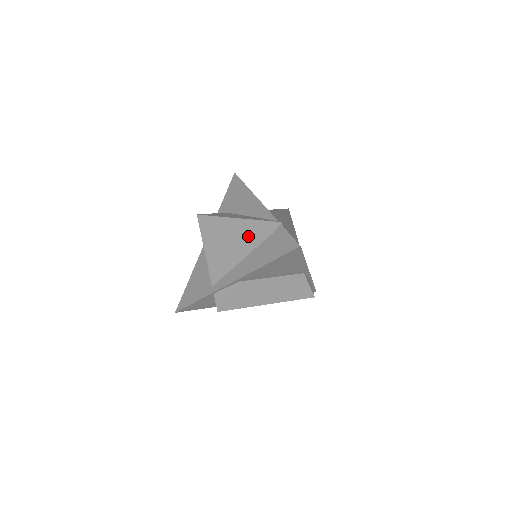
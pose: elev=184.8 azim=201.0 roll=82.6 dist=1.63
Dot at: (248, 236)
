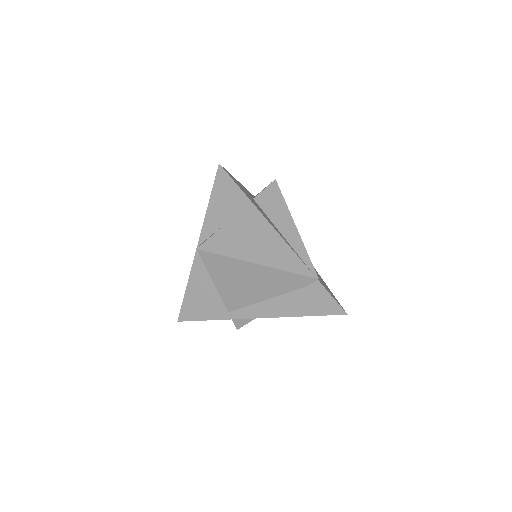
Dot at: (276, 283)
